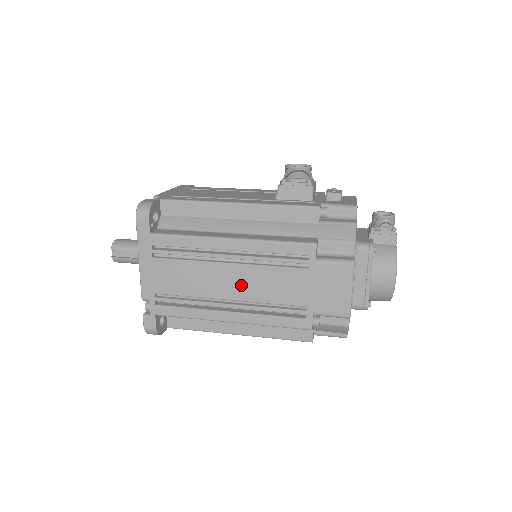
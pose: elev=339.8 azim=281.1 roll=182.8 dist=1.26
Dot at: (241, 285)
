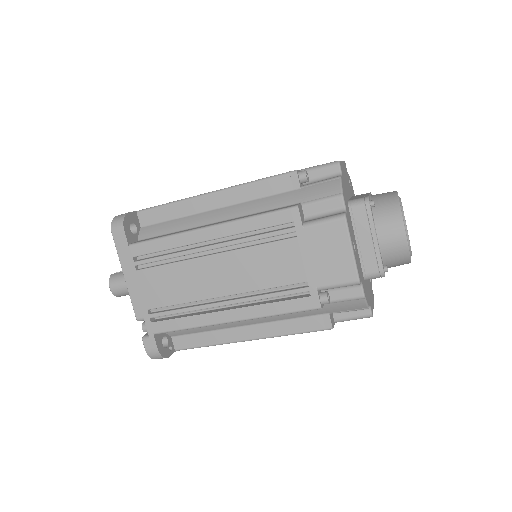
Dot at: occluded
